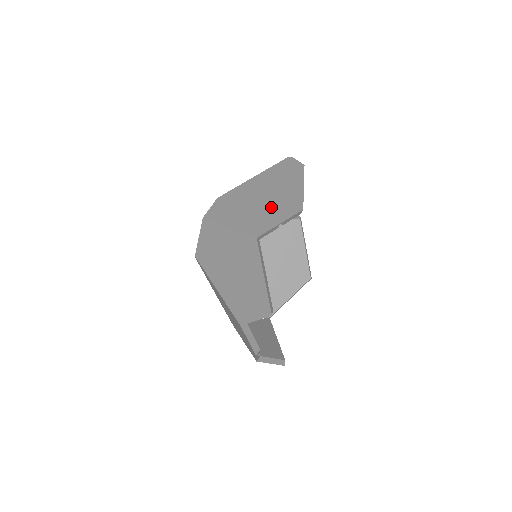
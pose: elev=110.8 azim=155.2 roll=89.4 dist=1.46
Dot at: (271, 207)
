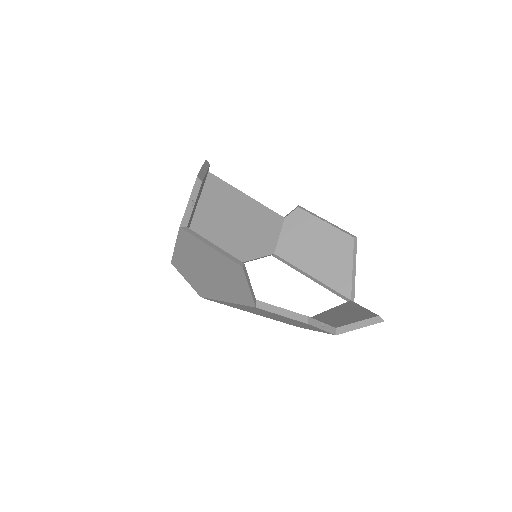
Dot at: occluded
